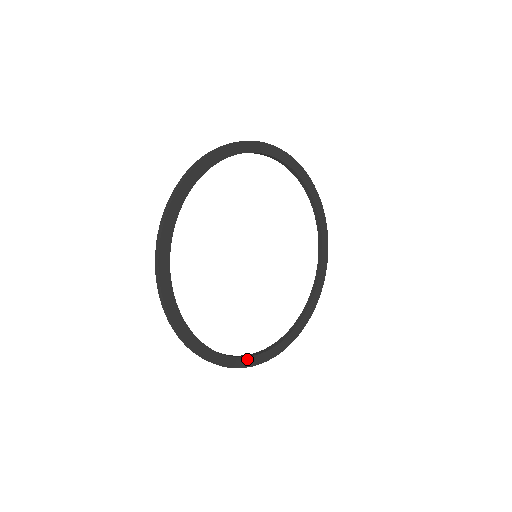
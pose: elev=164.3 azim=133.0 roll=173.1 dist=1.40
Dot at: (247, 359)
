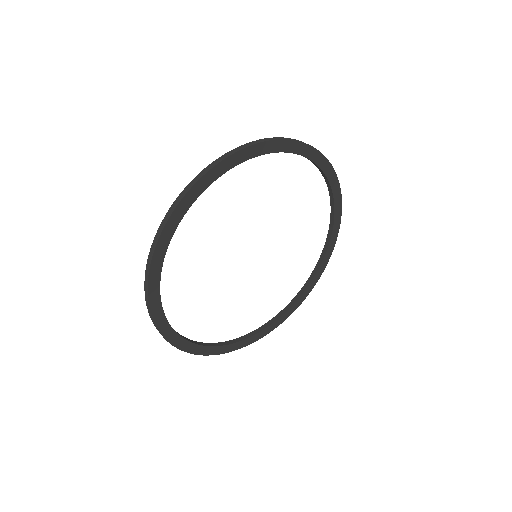
Dot at: (216, 348)
